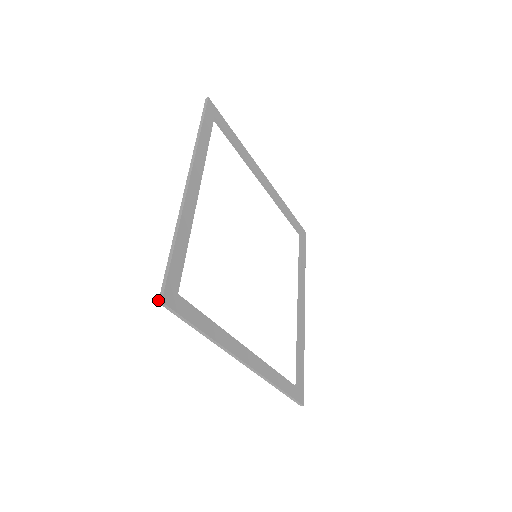
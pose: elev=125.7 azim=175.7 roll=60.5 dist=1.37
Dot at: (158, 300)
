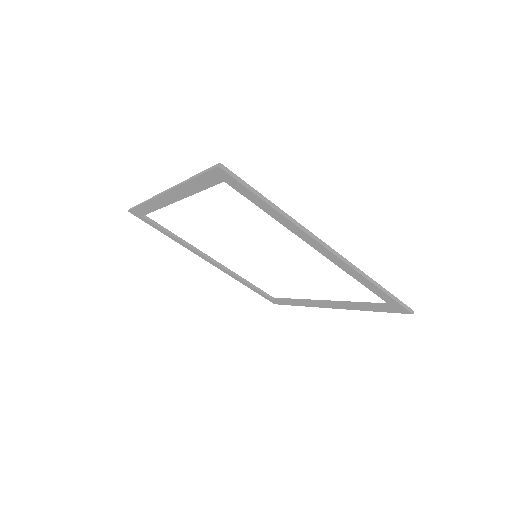
Dot at: (216, 167)
